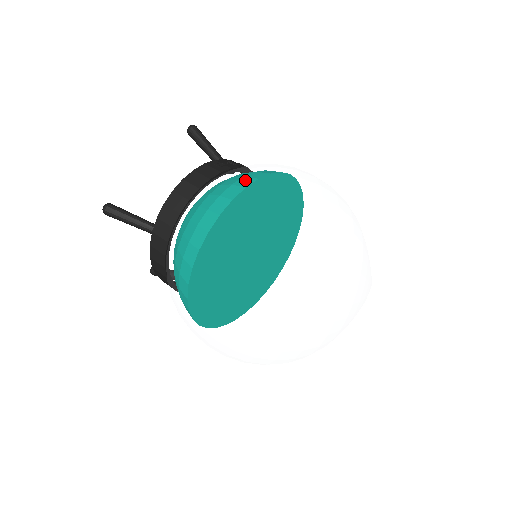
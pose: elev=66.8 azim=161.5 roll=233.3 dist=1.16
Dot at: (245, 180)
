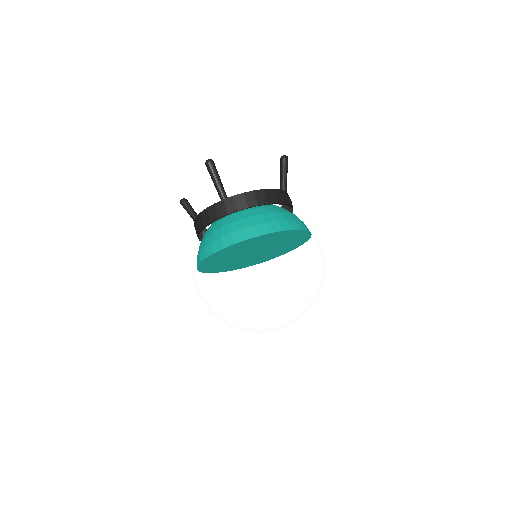
Dot at: (297, 227)
